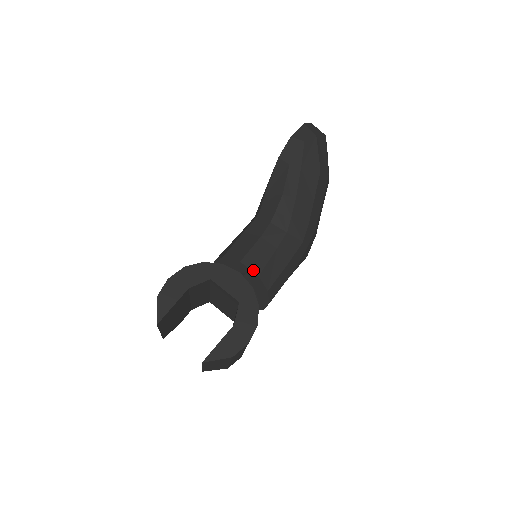
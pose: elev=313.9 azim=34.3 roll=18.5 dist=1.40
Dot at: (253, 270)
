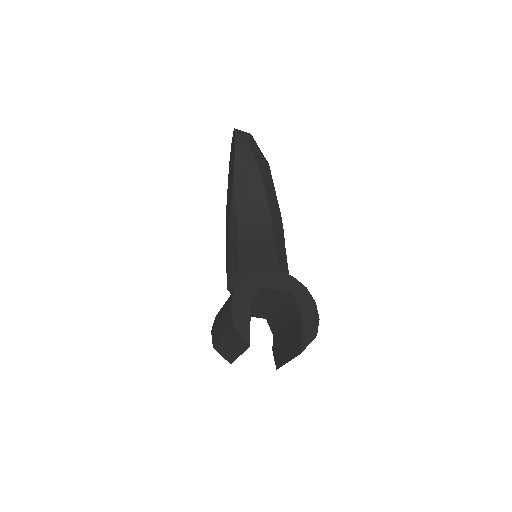
Dot at: (273, 265)
